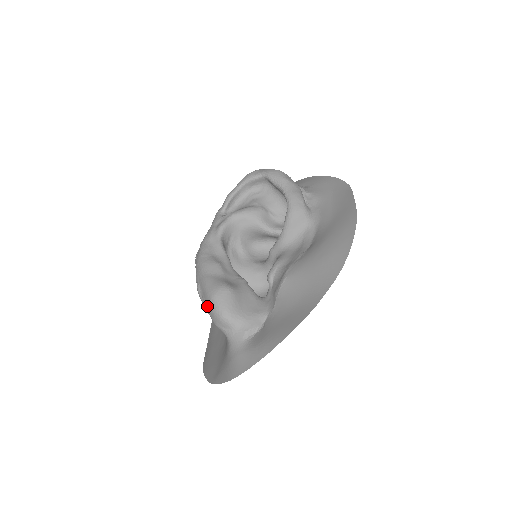
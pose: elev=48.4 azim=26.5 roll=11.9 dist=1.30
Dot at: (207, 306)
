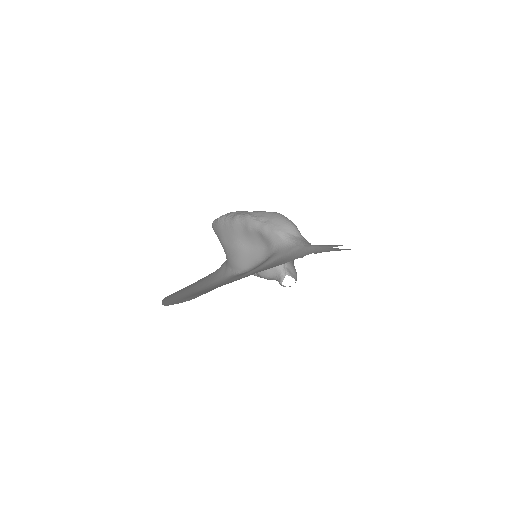
Dot at: (270, 218)
